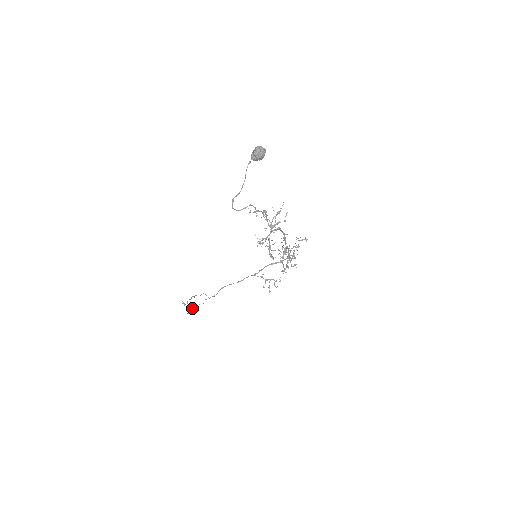
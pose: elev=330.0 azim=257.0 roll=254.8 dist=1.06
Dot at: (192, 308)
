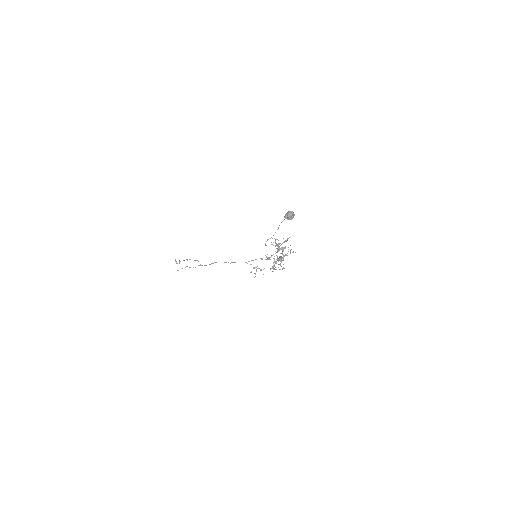
Dot at: occluded
